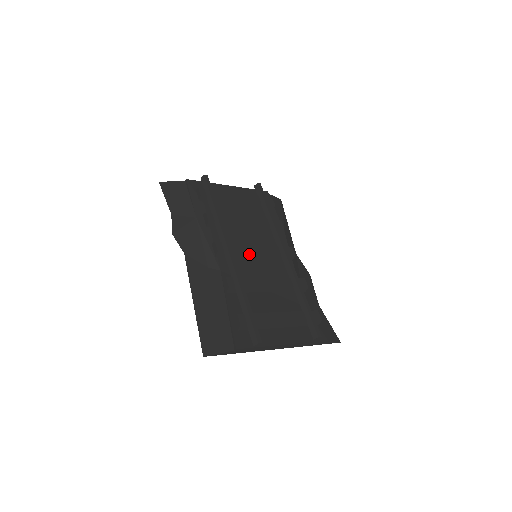
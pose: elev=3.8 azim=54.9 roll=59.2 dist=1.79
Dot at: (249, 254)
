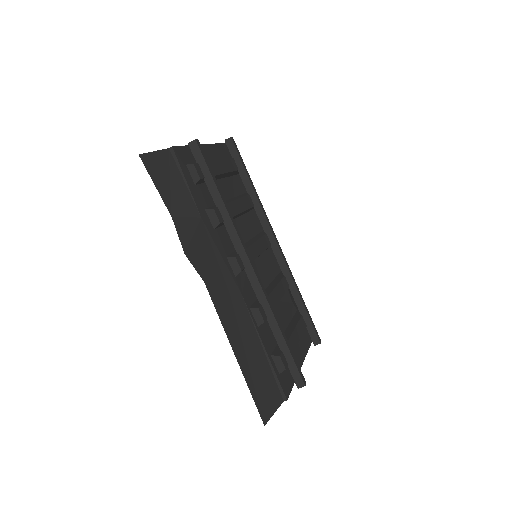
Dot at: occluded
